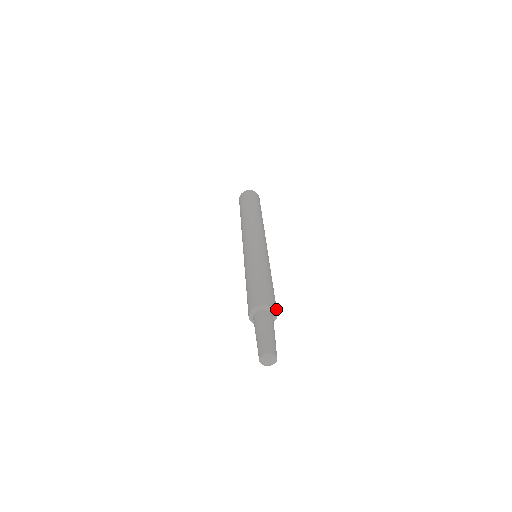
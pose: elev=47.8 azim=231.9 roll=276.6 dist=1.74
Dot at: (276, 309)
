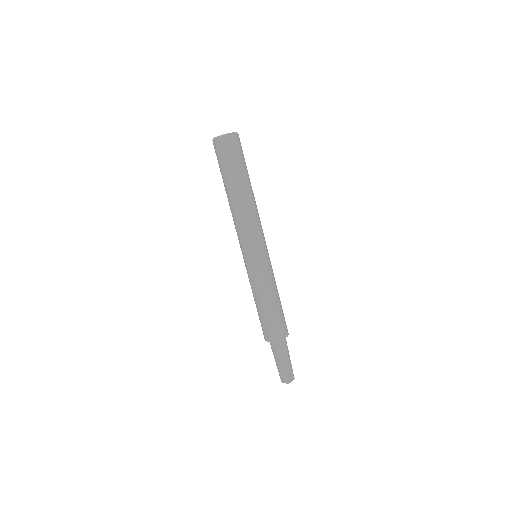
Dot at: (281, 337)
